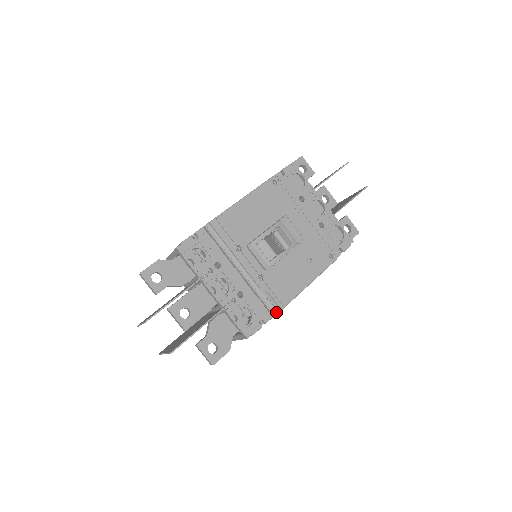
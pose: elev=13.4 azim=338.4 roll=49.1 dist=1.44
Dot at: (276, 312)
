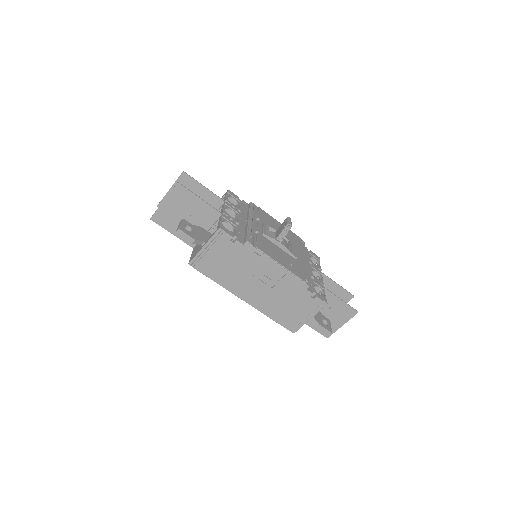
Dot at: (249, 242)
